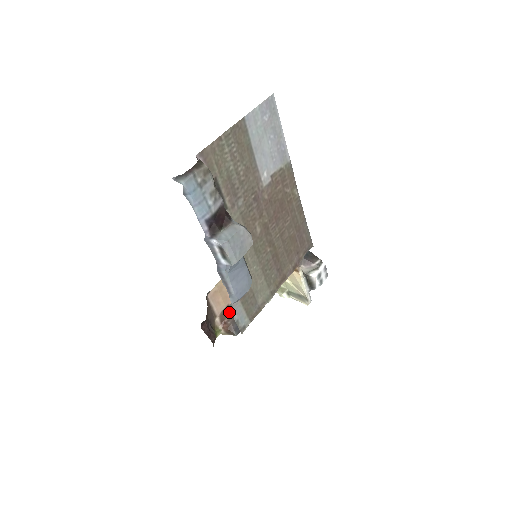
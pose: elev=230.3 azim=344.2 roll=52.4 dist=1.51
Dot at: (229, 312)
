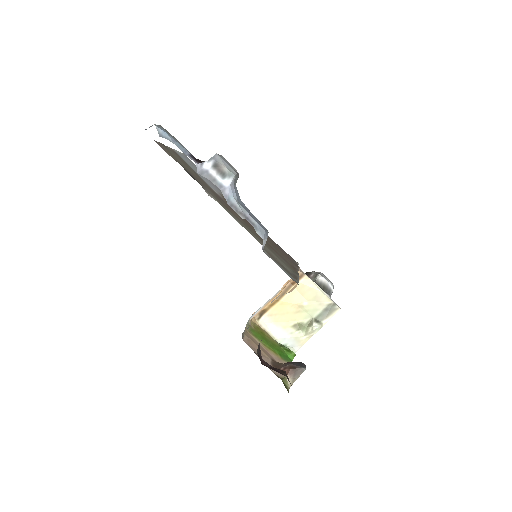
Dot at: (279, 363)
